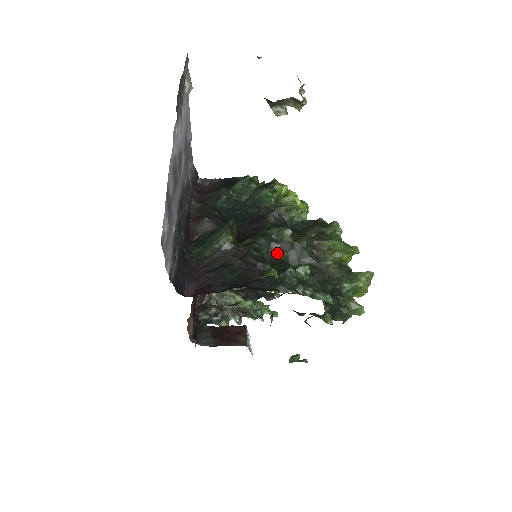
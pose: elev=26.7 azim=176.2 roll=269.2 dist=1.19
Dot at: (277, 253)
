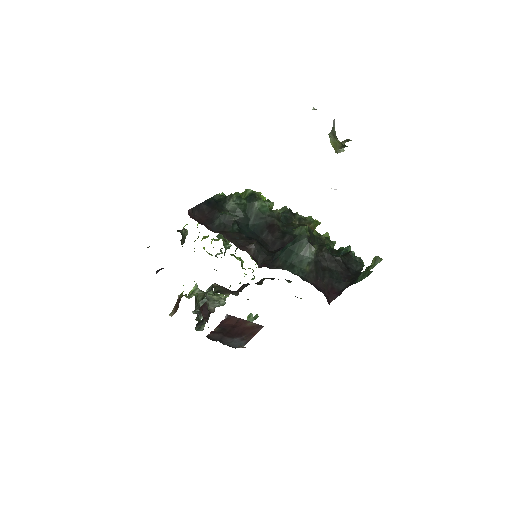
Dot at: (328, 246)
